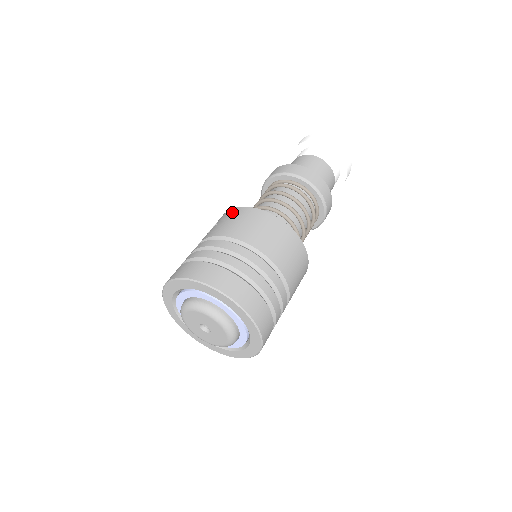
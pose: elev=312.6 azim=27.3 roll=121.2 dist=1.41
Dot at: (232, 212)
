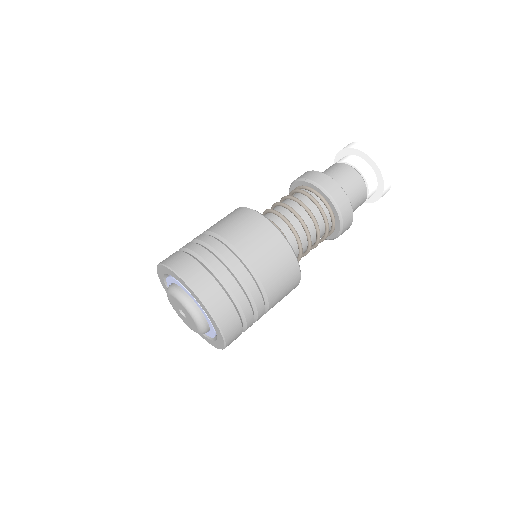
Dot at: occluded
